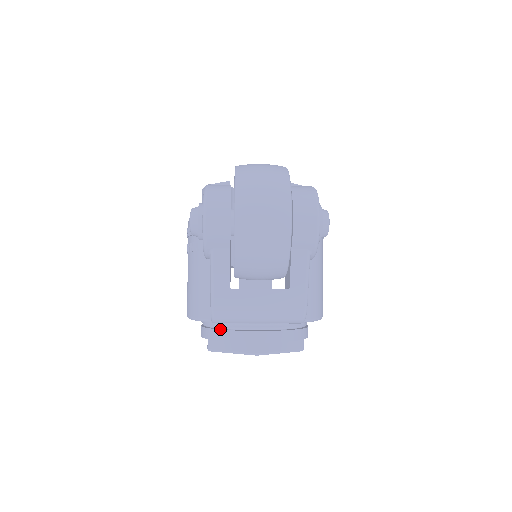
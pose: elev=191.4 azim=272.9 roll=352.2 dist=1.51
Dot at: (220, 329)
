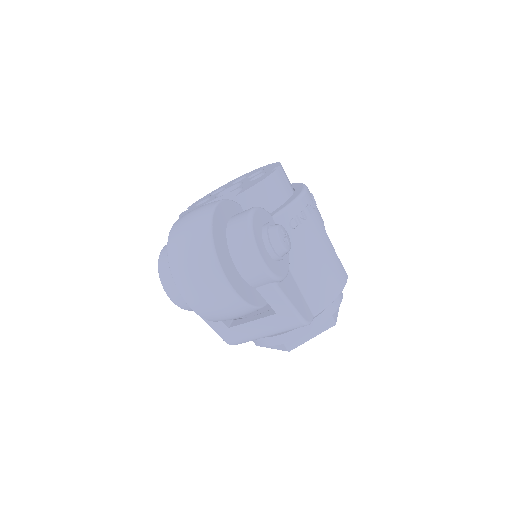
Dot at: occluded
